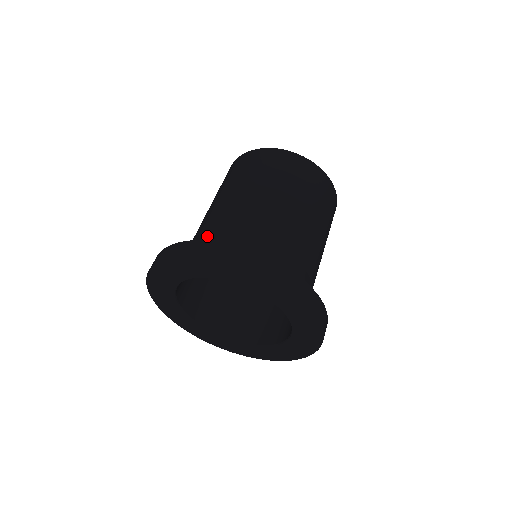
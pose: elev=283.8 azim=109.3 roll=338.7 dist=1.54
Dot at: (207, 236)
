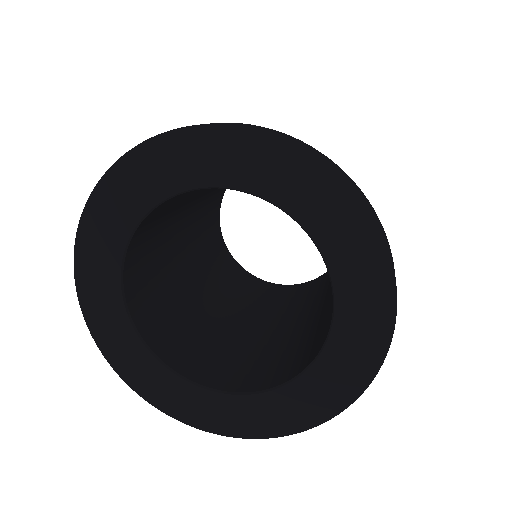
Dot at: occluded
